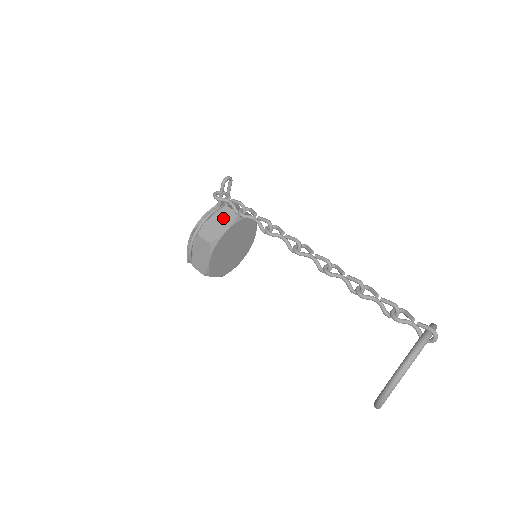
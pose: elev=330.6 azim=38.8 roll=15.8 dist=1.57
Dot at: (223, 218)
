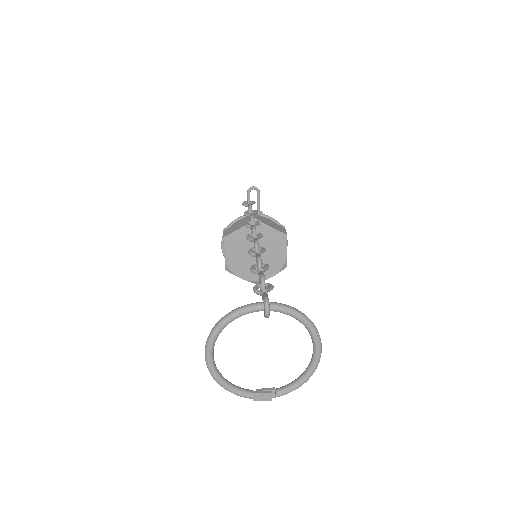
Dot at: (245, 221)
